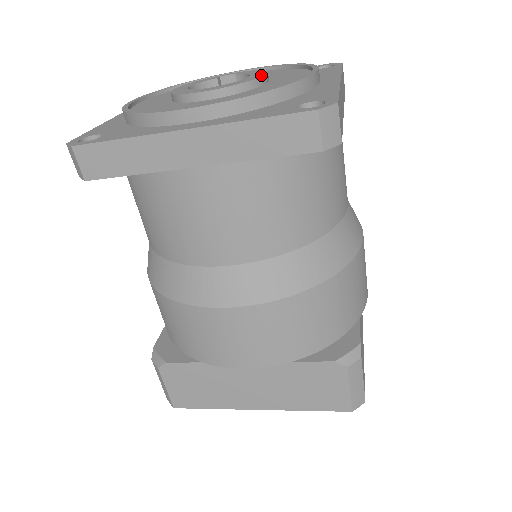
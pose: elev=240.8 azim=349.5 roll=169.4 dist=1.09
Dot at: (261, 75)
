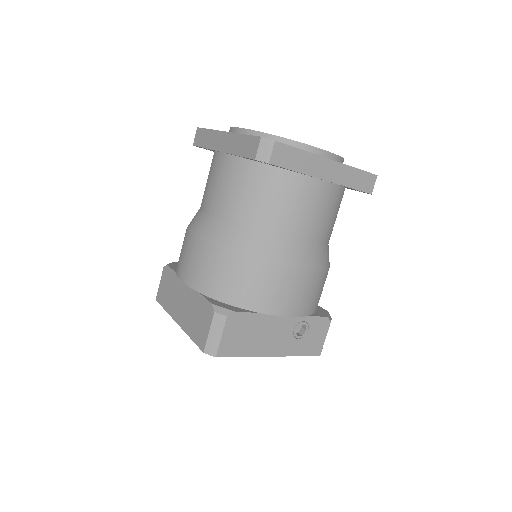
Dot at: occluded
